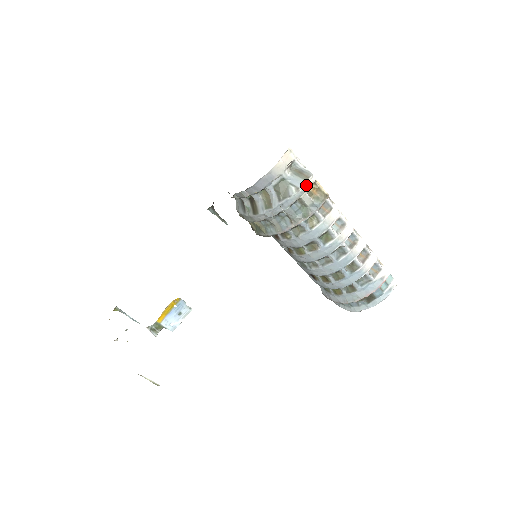
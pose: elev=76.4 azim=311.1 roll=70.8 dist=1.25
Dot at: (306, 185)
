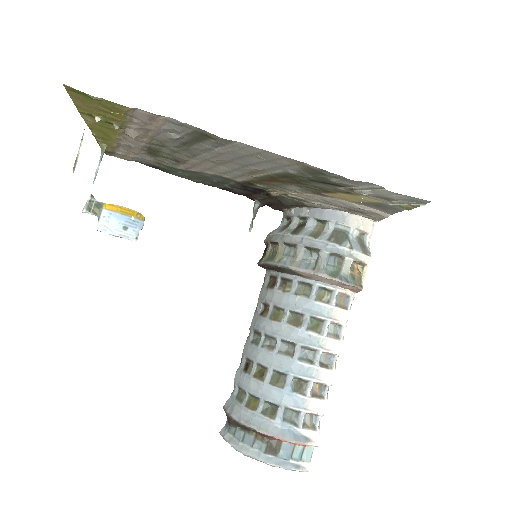
Dot at: (359, 256)
